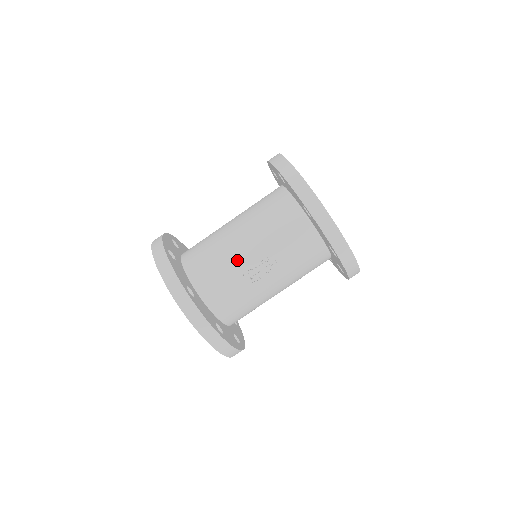
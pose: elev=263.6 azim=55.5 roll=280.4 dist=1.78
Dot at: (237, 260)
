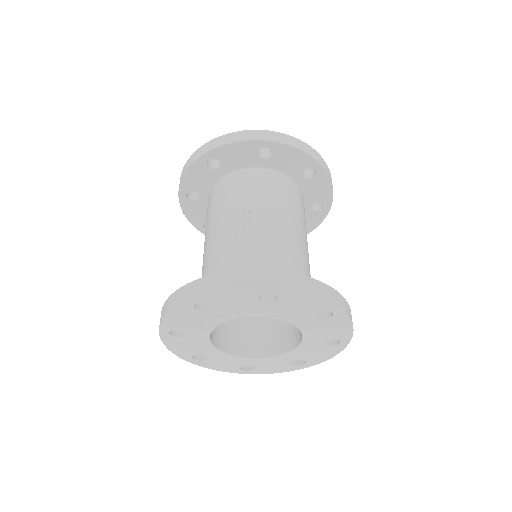
Dot at: (219, 244)
